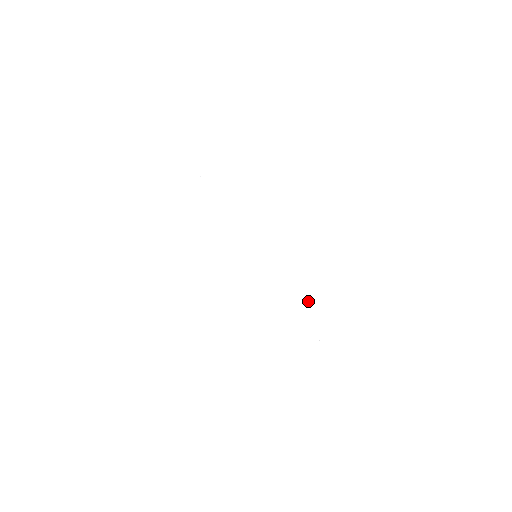
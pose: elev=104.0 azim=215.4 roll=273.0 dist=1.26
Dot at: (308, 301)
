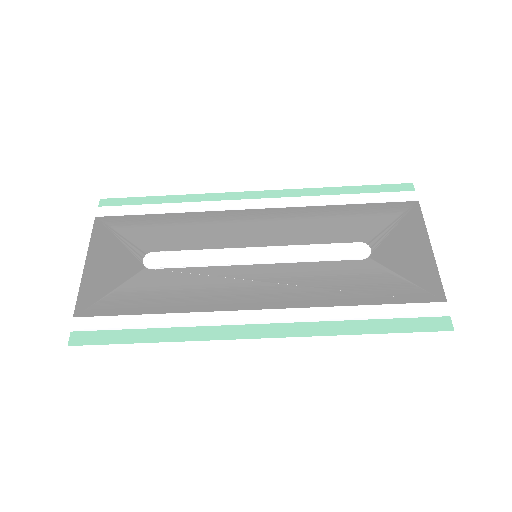
Dot at: (342, 320)
